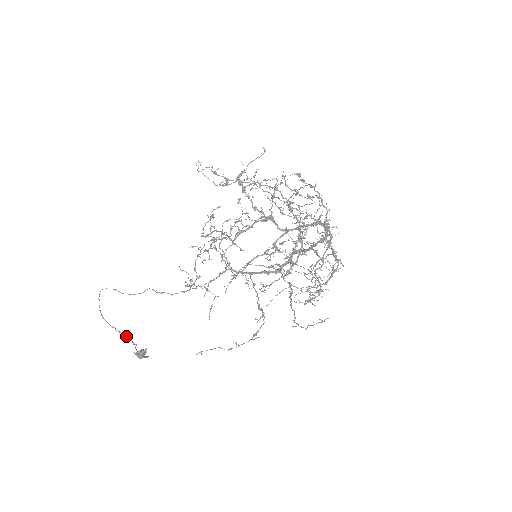
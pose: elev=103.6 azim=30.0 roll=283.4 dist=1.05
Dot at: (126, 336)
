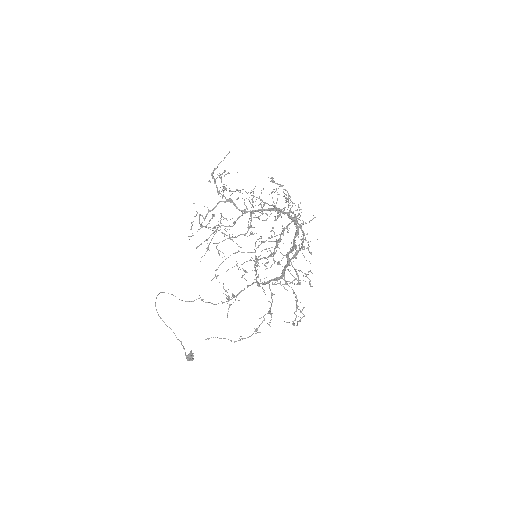
Dot at: (169, 327)
